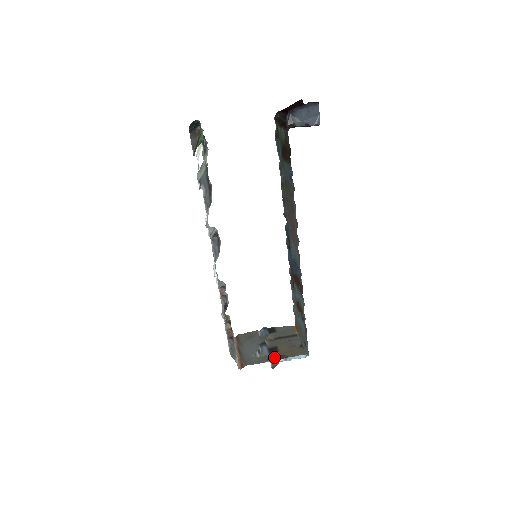
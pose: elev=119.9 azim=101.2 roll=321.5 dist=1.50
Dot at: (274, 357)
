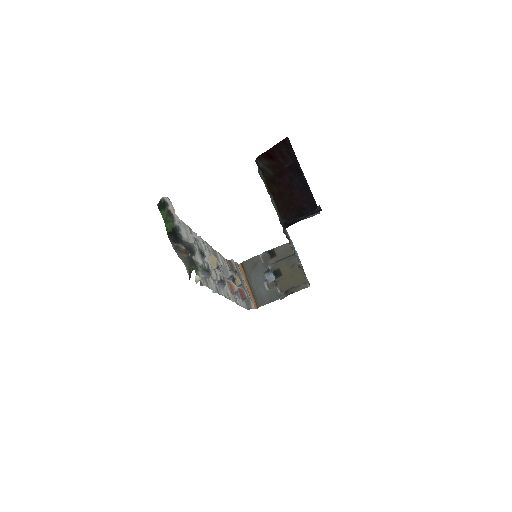
Dot at: (280, 285)
